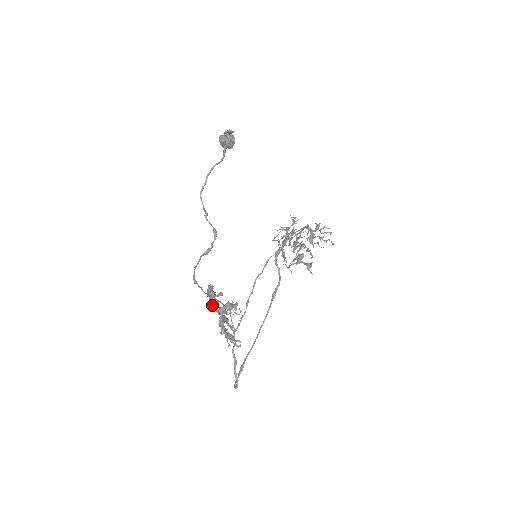
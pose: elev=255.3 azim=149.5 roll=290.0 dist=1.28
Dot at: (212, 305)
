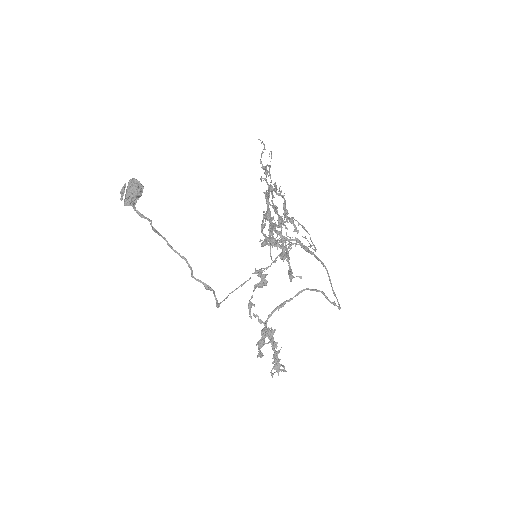
Dot at: occluded
